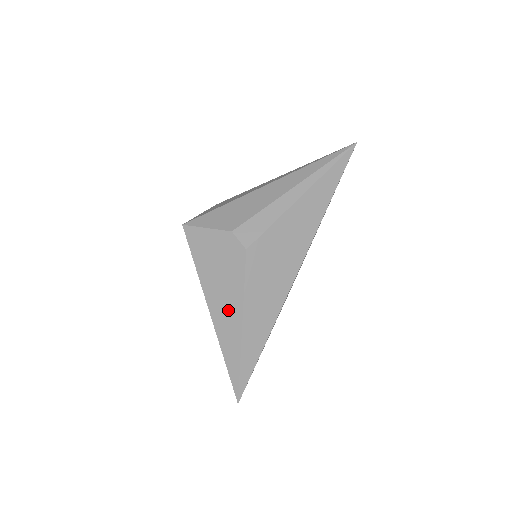
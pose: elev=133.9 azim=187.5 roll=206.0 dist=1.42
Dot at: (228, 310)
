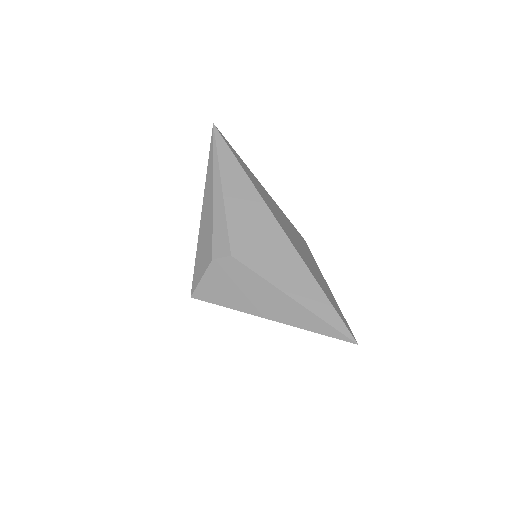
Dot at: (273, 302)
